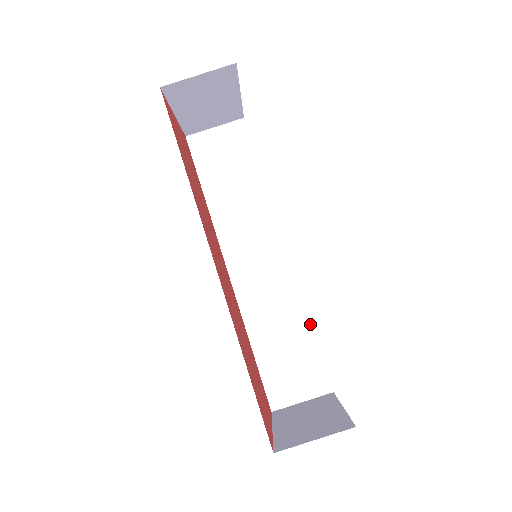
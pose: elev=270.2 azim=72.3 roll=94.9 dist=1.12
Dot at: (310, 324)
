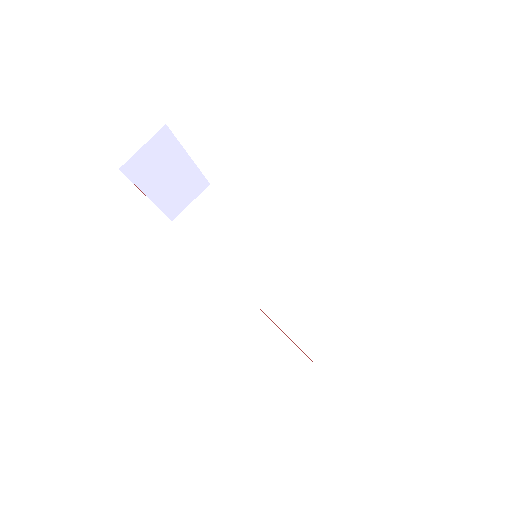
Dot at: (348, 303)
